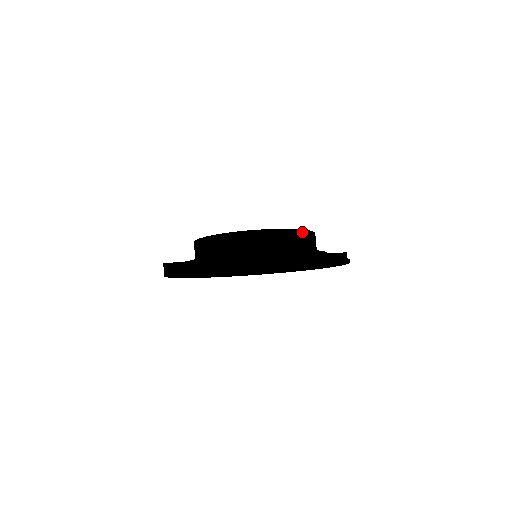
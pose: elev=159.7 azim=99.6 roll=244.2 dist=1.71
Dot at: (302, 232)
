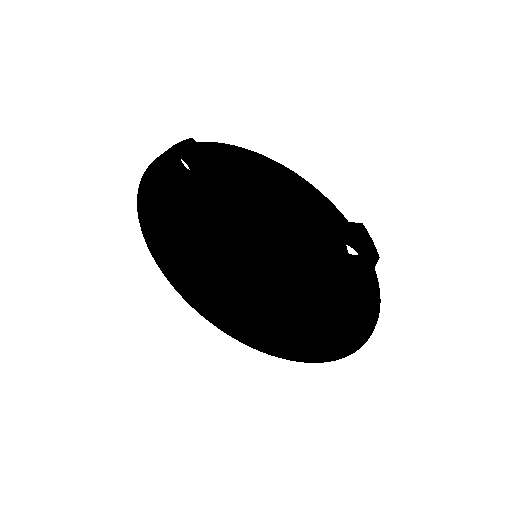
Dot at: occluded
